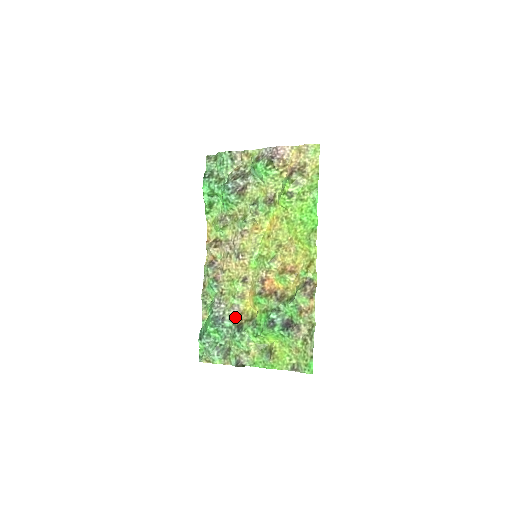
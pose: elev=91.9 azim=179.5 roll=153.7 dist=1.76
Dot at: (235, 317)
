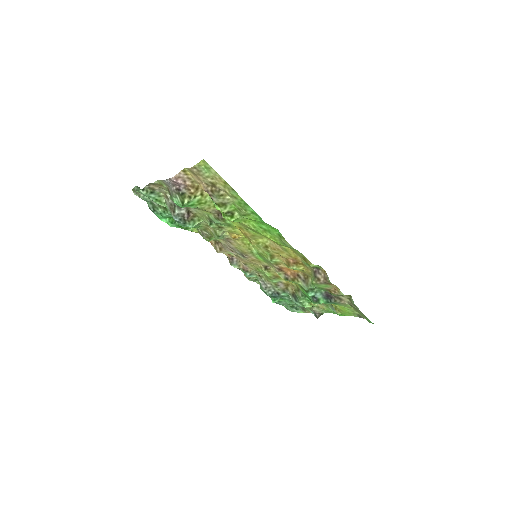
Dot at: (285, 289)
